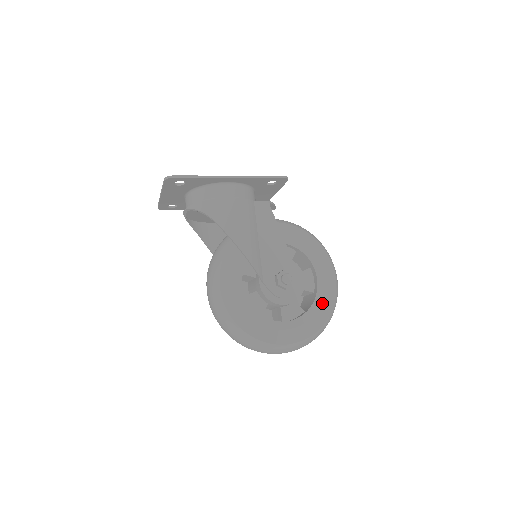
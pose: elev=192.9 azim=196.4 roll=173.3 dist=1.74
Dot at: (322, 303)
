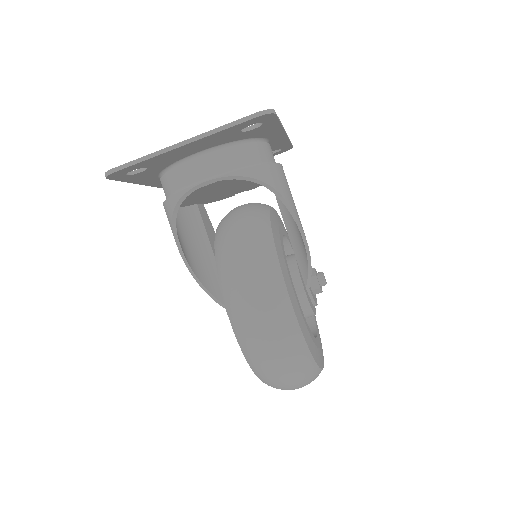
Dot at: occluded
